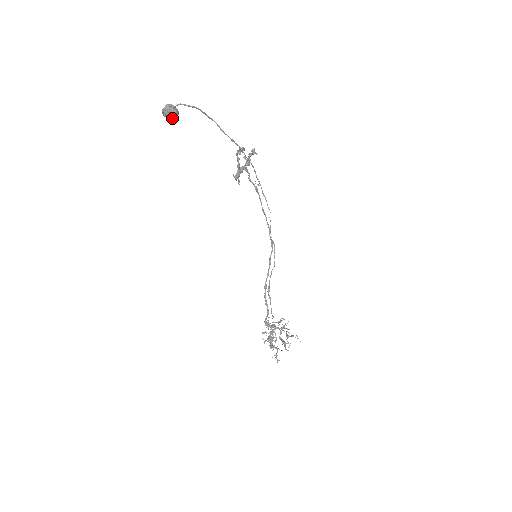
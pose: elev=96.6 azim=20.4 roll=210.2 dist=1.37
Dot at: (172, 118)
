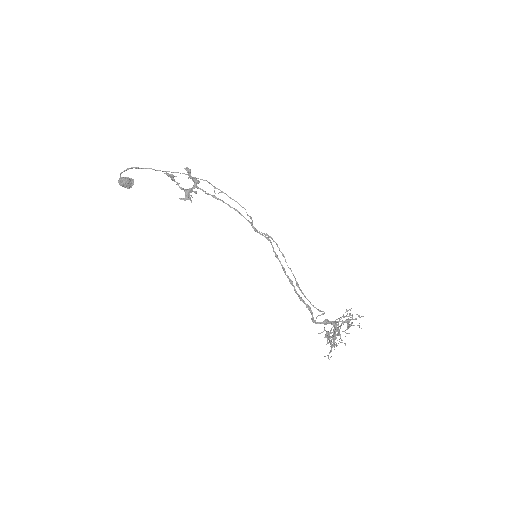
Dot at: (130, 186)
